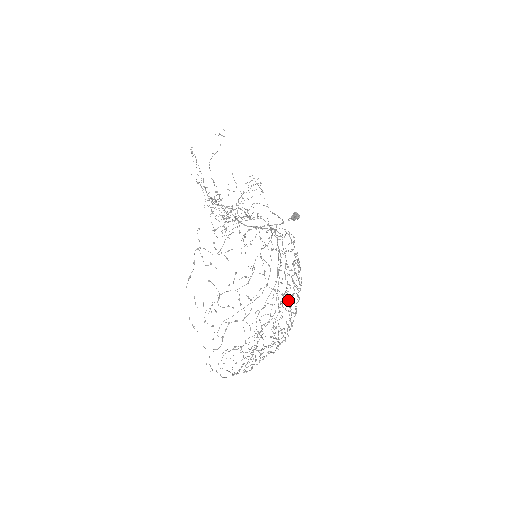
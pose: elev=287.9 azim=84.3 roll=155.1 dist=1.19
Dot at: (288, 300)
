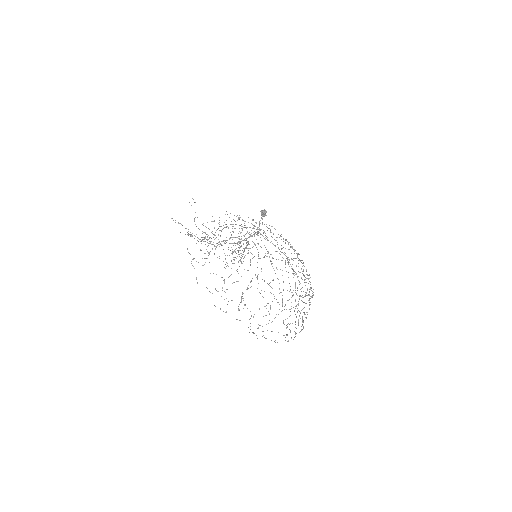
Dot at: occluded
